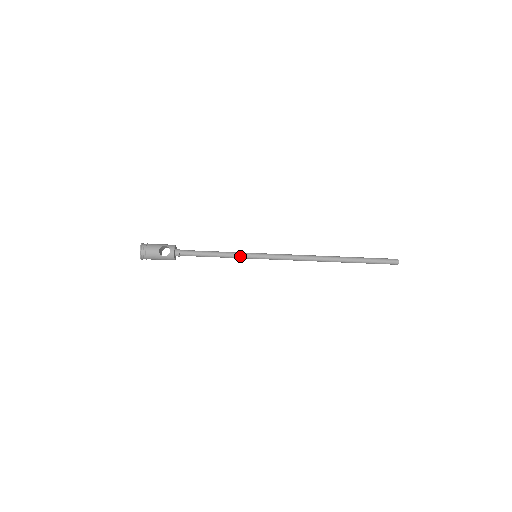
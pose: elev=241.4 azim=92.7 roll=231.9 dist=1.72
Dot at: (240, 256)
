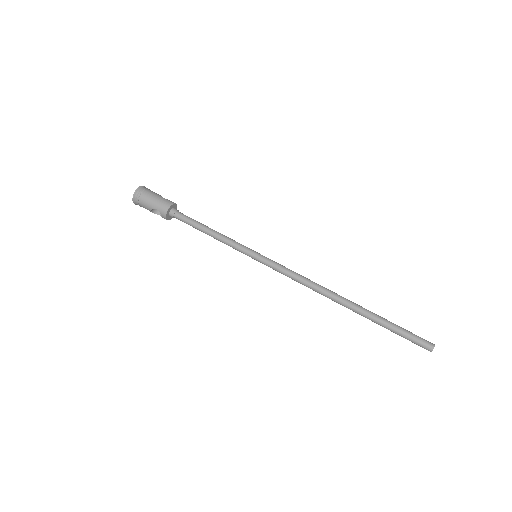
Dot at: (240, 244)
